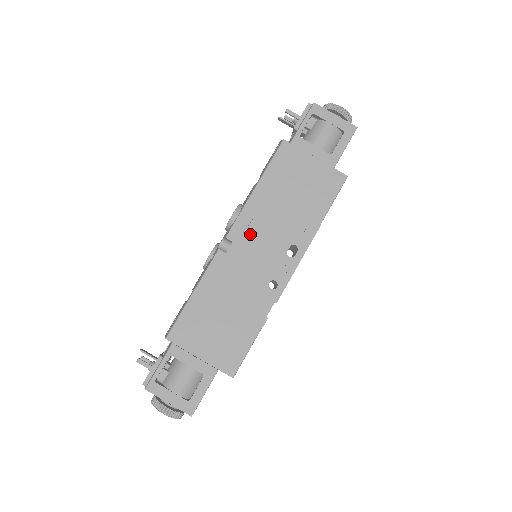
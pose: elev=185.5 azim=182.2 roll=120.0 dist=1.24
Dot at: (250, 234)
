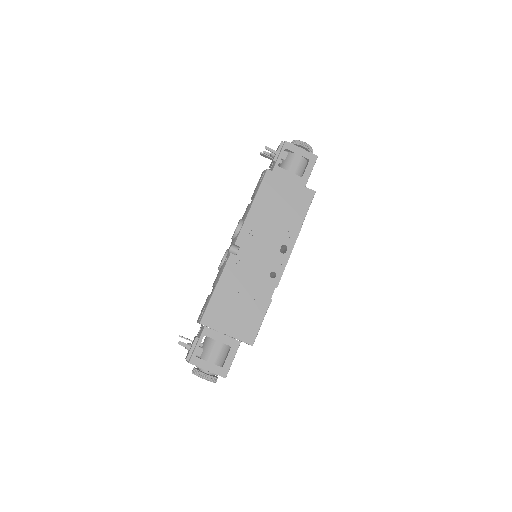
Dot at: (252, 240)
